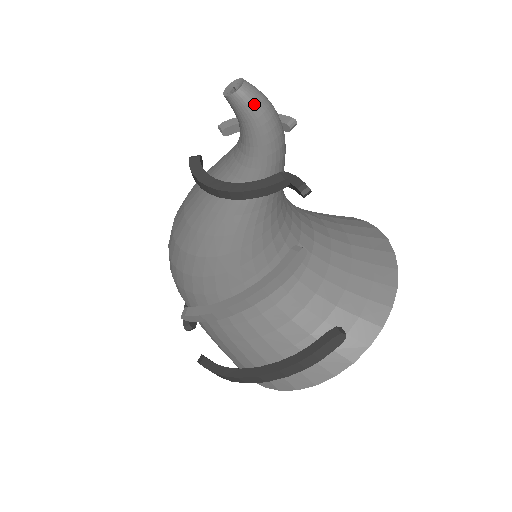
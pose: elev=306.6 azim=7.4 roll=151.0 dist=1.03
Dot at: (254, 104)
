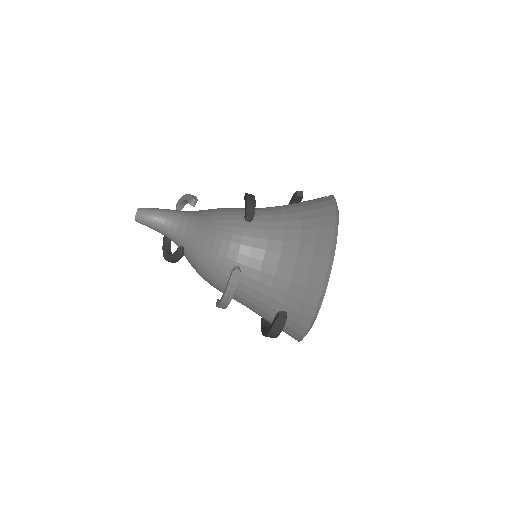
Dot at: (145, 222)
